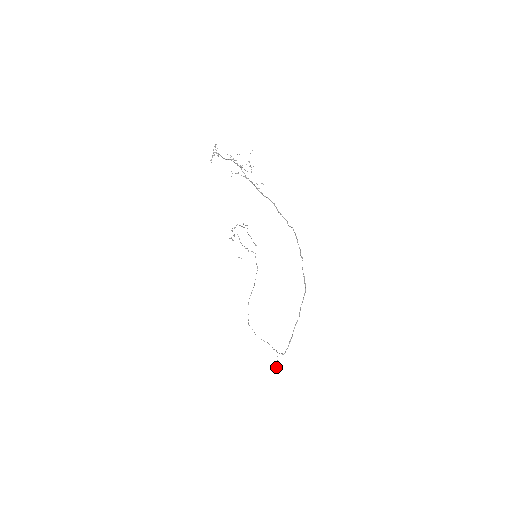
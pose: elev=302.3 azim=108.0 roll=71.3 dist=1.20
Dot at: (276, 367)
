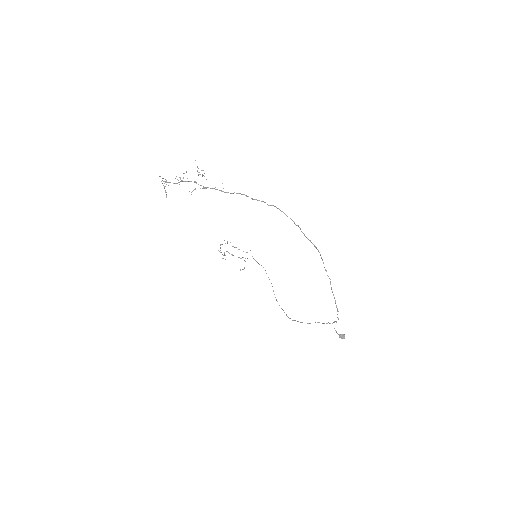
Dot at: (339, 337)
